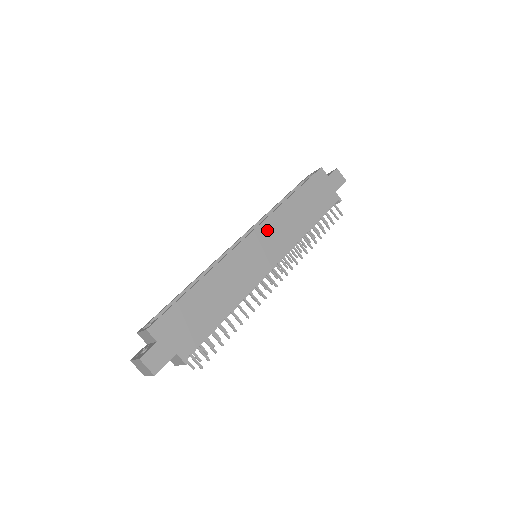
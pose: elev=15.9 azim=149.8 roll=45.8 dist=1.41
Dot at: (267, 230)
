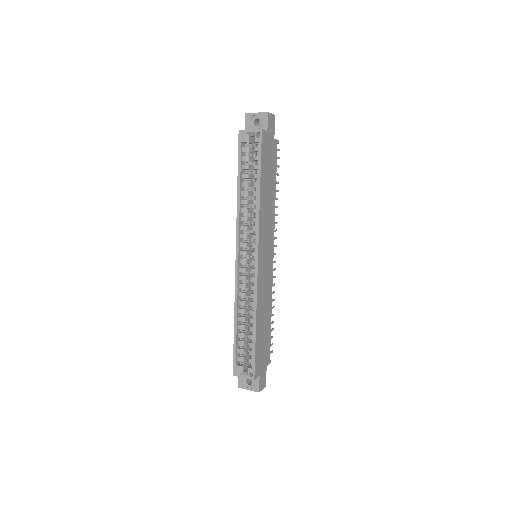
Dot at: (262, 239)
